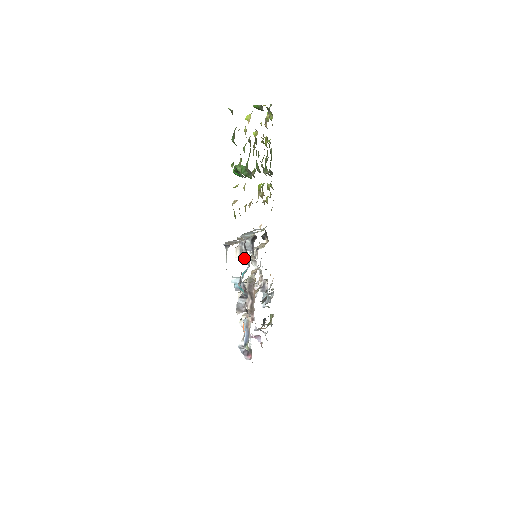
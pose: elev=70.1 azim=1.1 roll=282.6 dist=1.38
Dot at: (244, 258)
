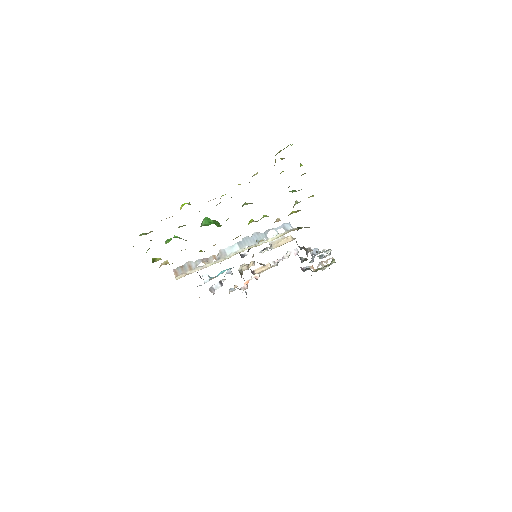
Dot at: occluded
